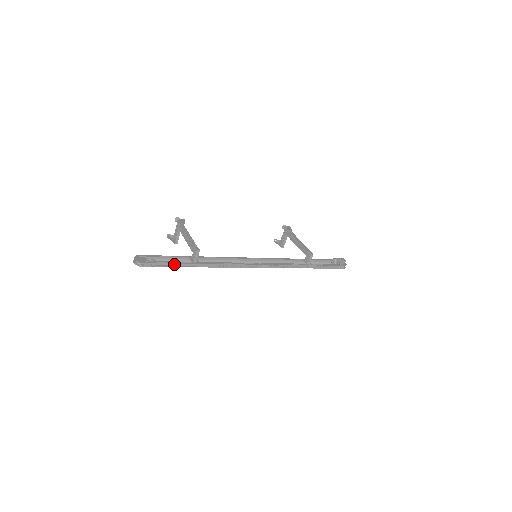
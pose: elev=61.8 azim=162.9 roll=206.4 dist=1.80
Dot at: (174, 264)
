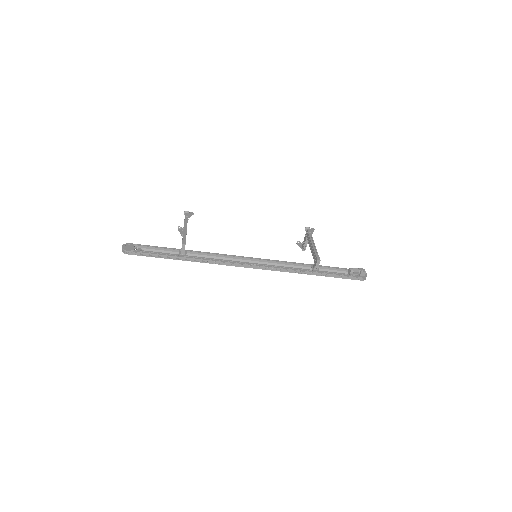
Dot at: (160, 255)
